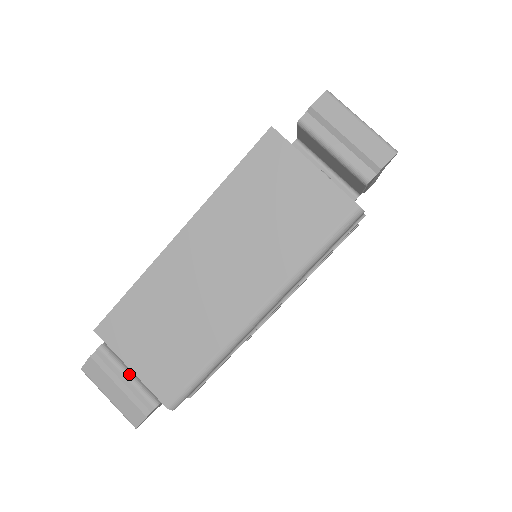
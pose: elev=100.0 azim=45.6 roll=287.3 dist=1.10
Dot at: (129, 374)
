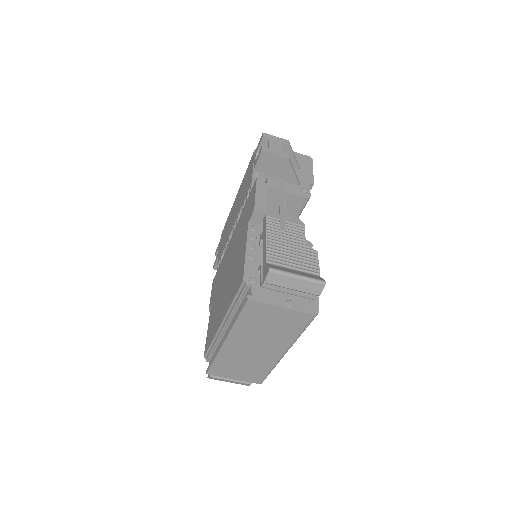
Dot at: occluded
